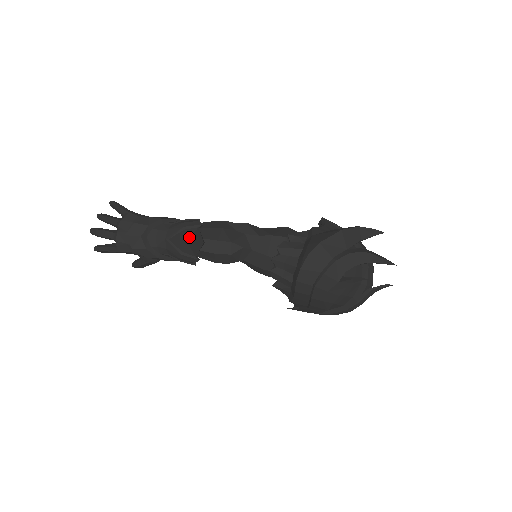
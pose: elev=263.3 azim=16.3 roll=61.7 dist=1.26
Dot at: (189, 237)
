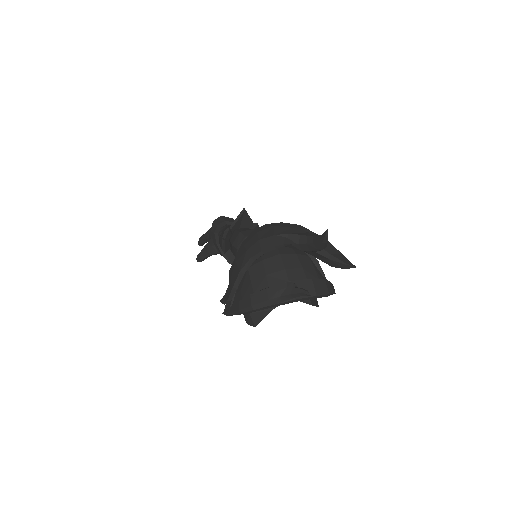
Dot at: occluded
